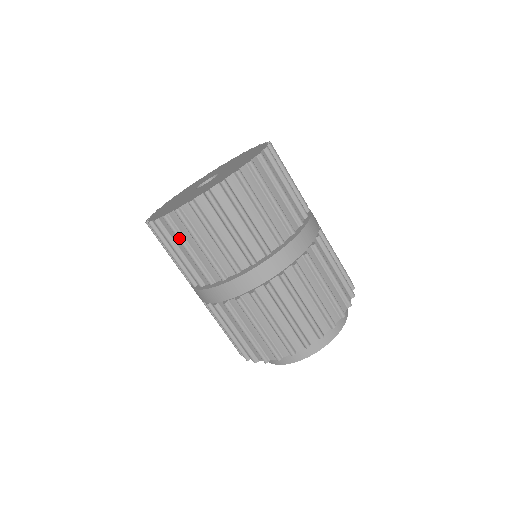
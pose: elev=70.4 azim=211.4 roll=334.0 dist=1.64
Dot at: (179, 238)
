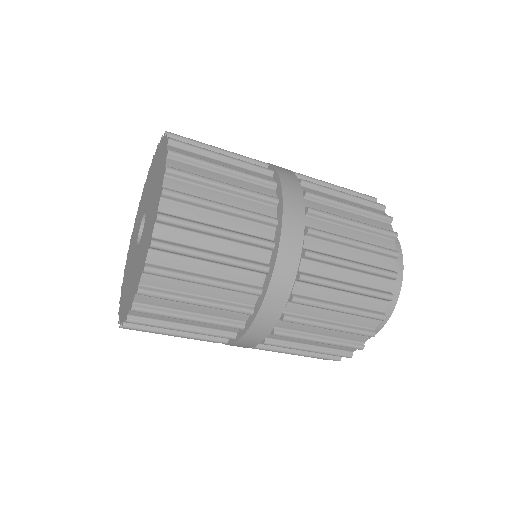
Dot at: occluded
